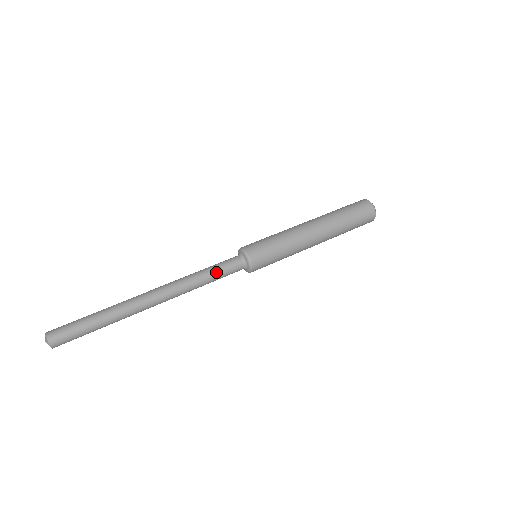
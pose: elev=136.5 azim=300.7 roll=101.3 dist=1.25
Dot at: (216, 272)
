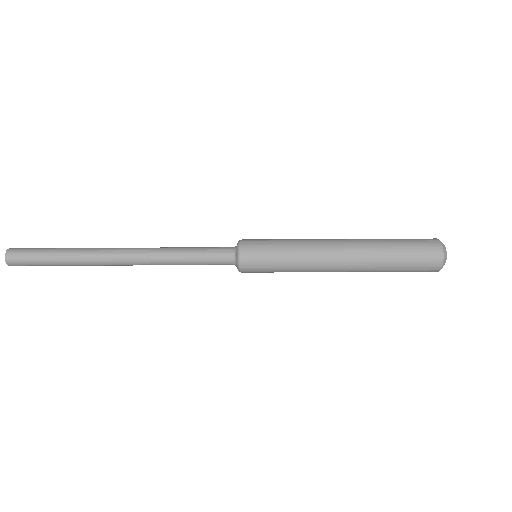
Dot at: (197, 250)
